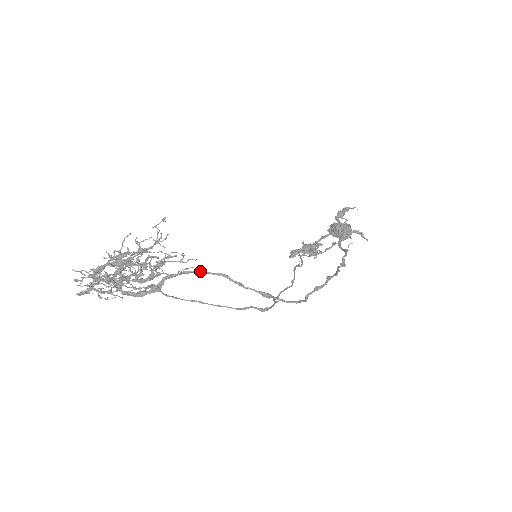
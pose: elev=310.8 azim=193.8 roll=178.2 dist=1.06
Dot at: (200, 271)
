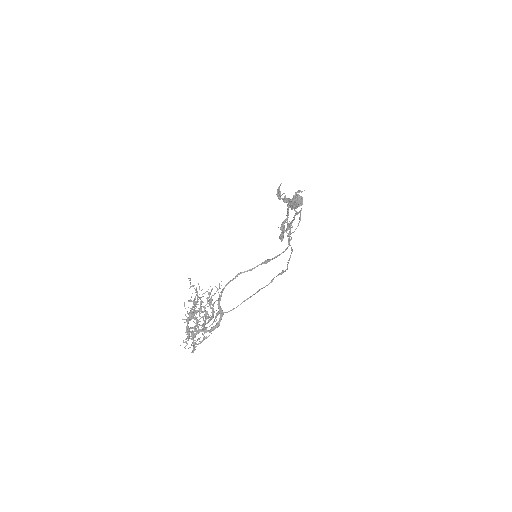
Dot at: (228, 283)
